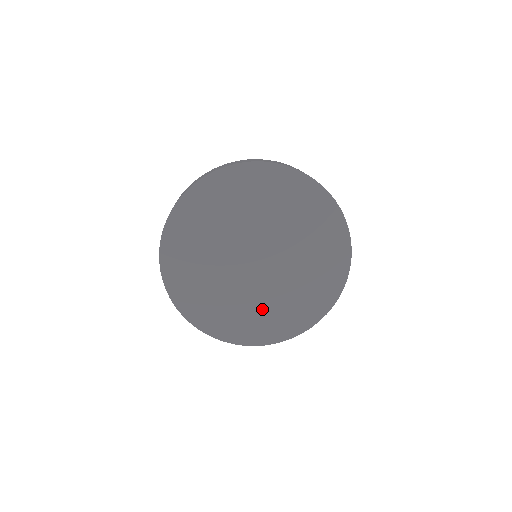
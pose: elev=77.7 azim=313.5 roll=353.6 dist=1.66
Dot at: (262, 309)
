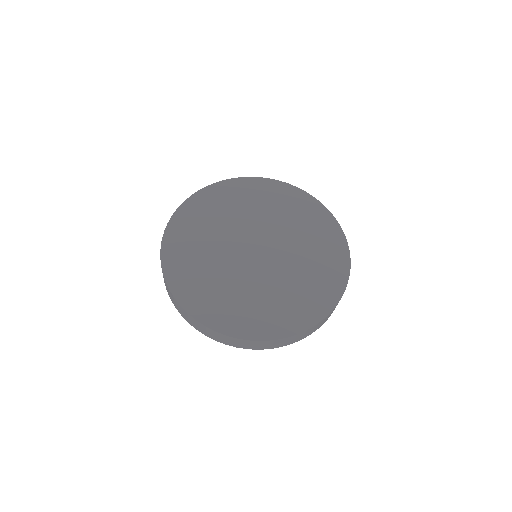
Dot at: (255, 298)
